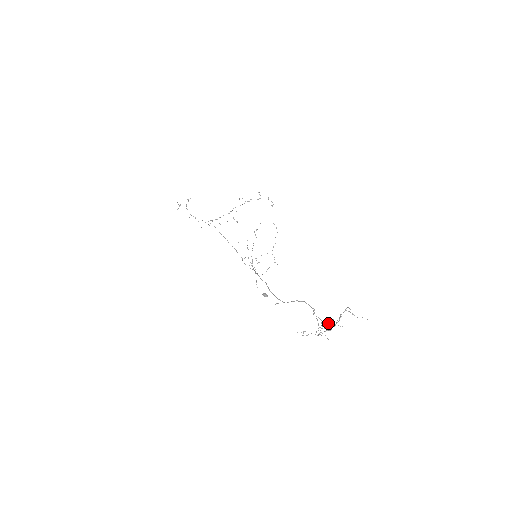
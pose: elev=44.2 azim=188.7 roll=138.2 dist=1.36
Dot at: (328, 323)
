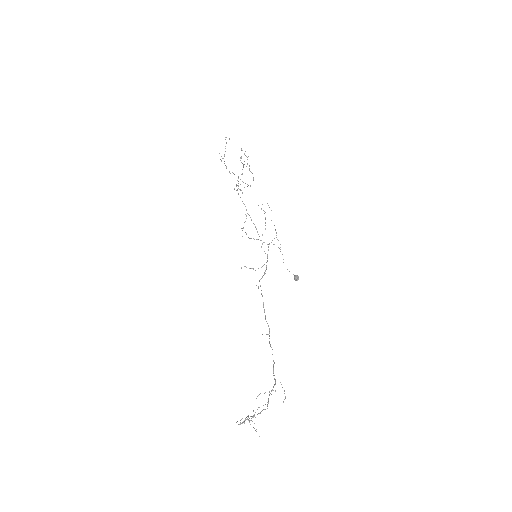
Dot at: (238, 424)
